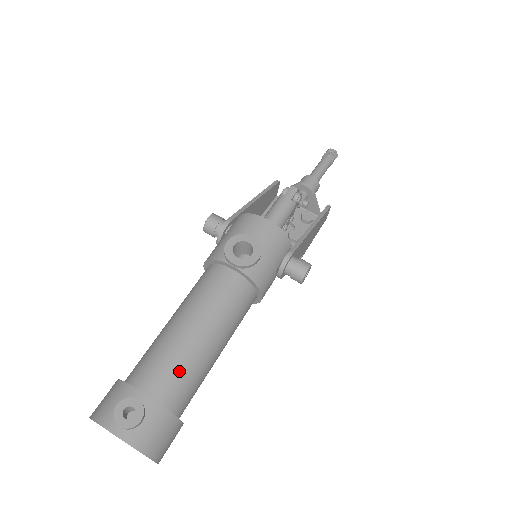
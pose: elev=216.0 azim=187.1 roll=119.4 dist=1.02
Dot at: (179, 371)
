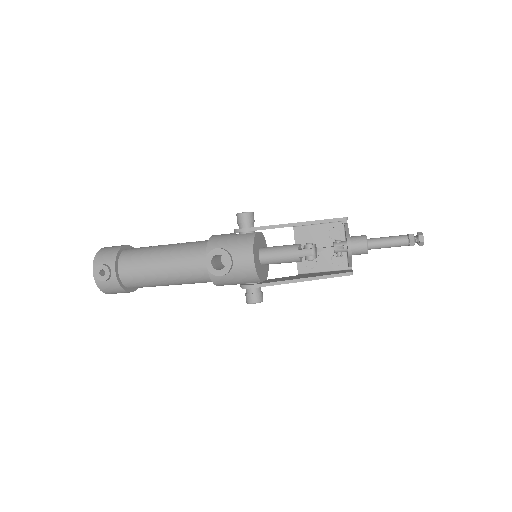
Dot at: (139, 277)
